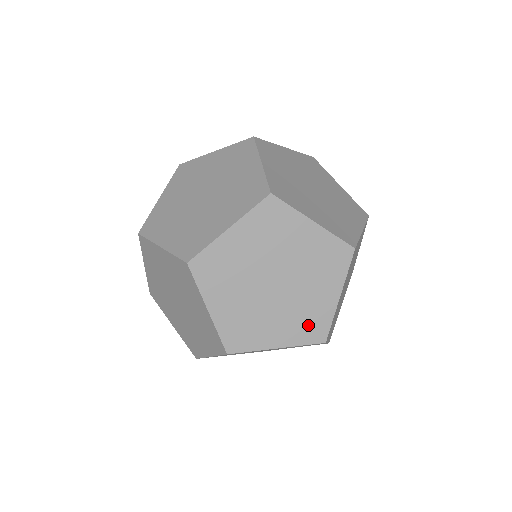
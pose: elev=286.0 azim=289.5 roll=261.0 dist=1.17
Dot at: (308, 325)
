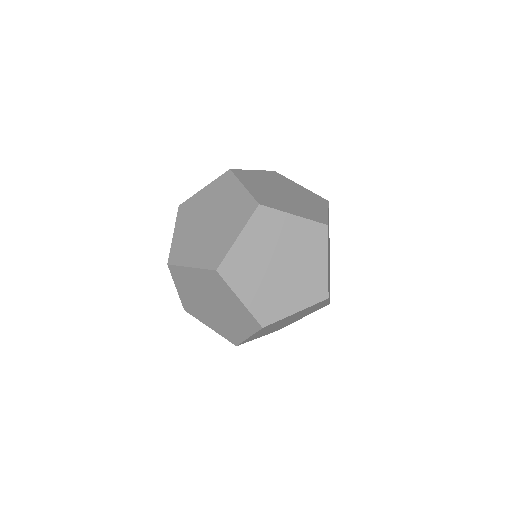
Dot at: (312, 289)
